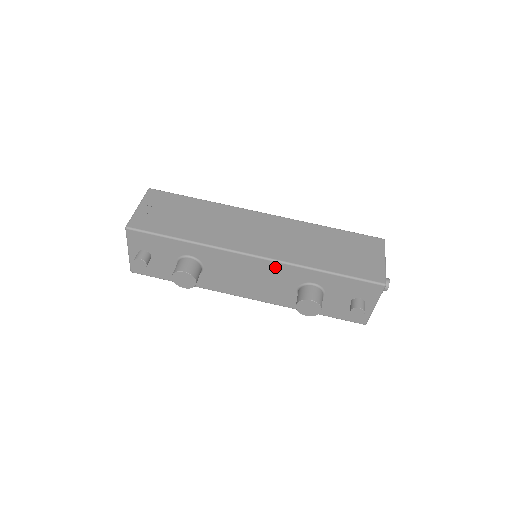
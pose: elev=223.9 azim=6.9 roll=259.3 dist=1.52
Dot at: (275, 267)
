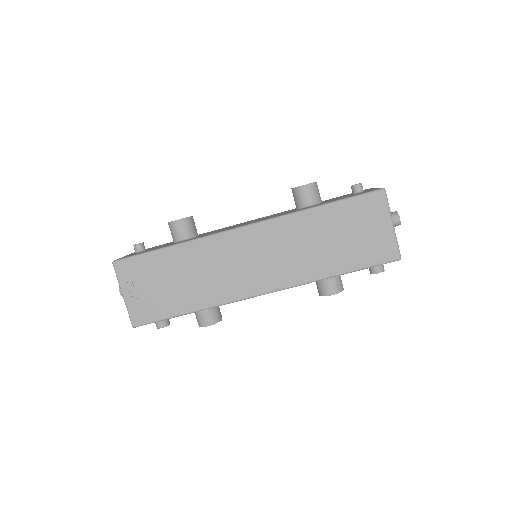
Dot at: occluded
